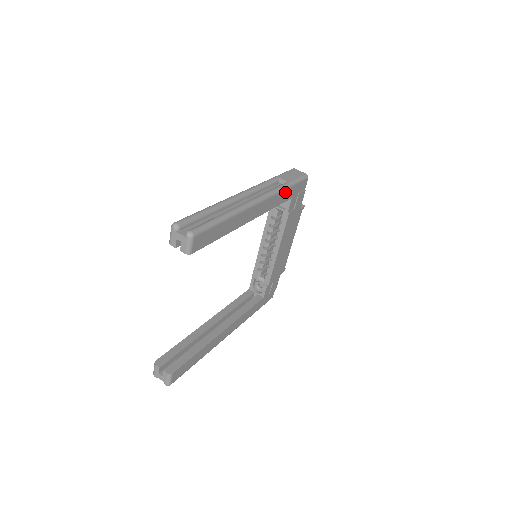
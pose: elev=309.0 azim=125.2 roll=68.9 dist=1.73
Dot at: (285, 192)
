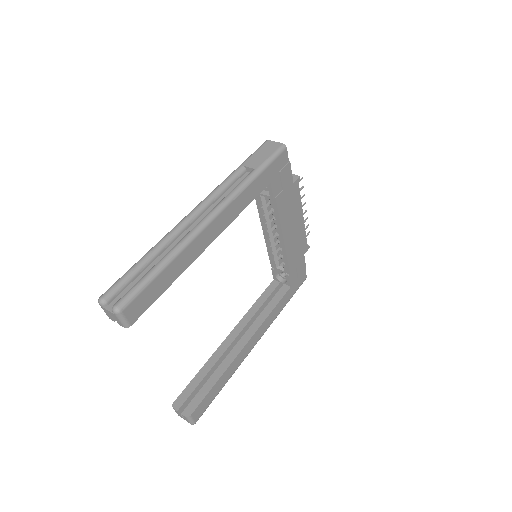
Dot at: (253, 184)
